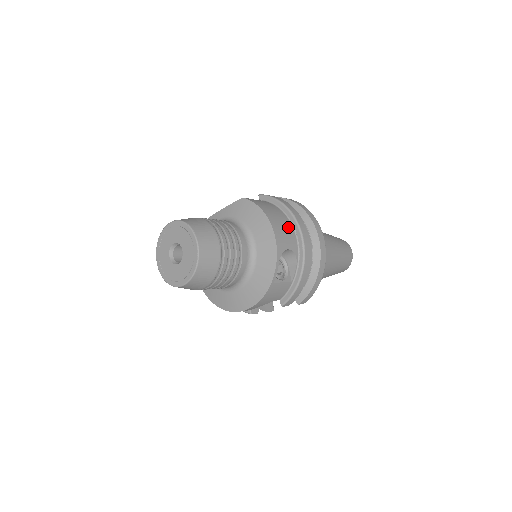
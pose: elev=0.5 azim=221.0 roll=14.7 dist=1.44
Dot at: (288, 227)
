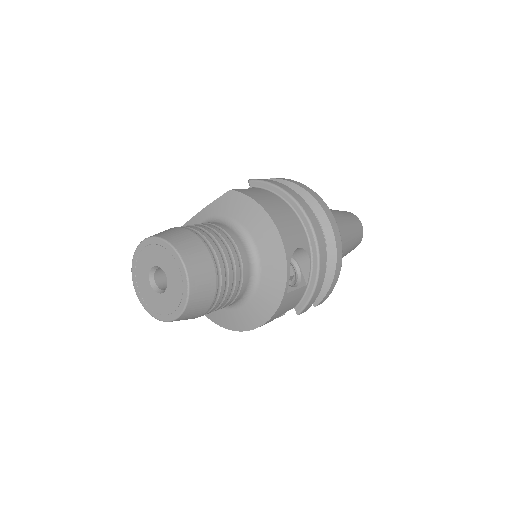
Dot at: (293, 219)
